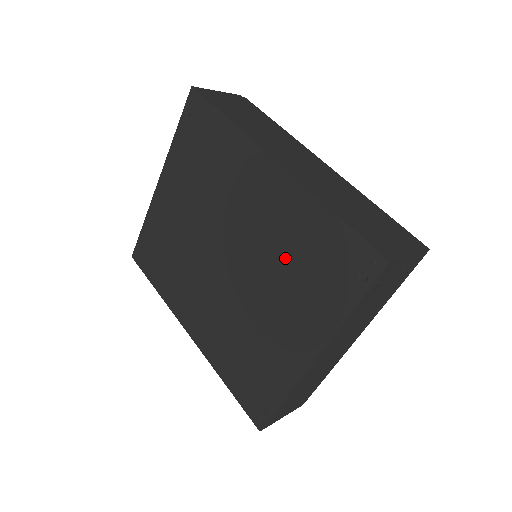
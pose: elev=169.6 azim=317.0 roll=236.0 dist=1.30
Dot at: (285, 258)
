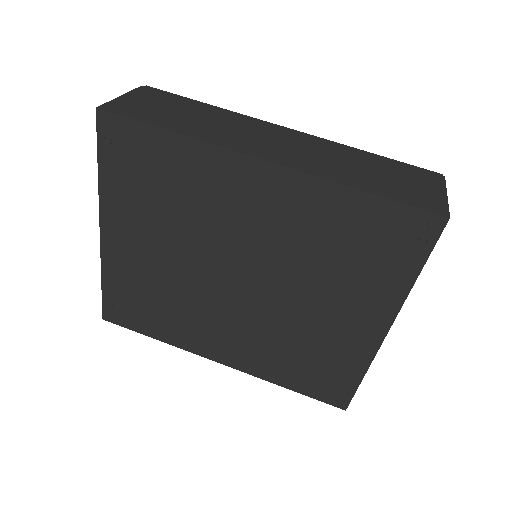
Dot at: (317, 255)
